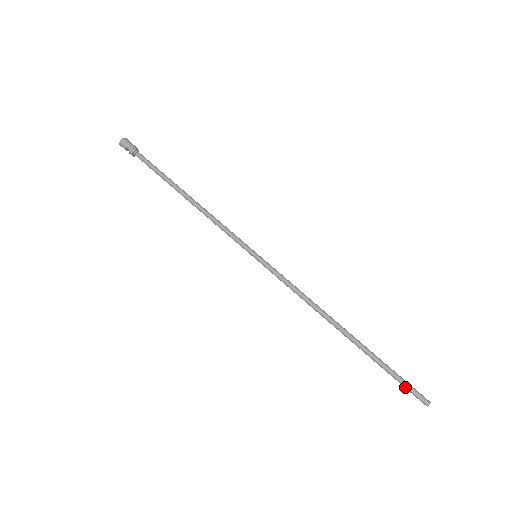
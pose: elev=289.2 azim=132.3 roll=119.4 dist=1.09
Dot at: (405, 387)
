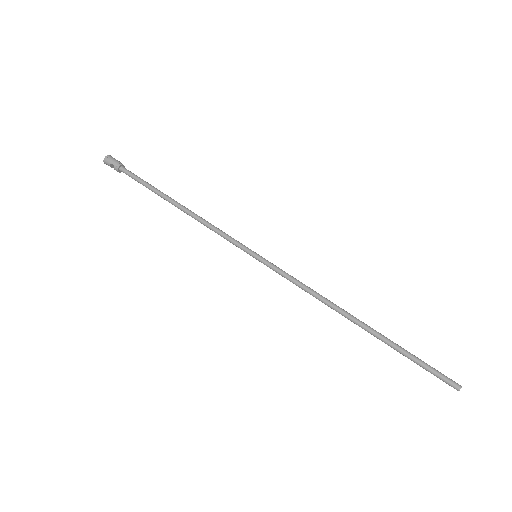
Dot at: (432, 373)
